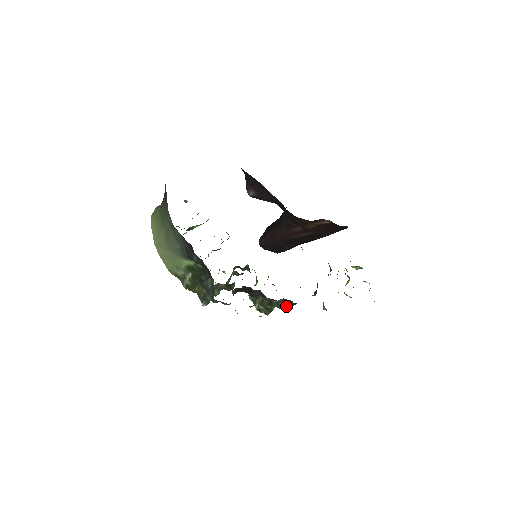
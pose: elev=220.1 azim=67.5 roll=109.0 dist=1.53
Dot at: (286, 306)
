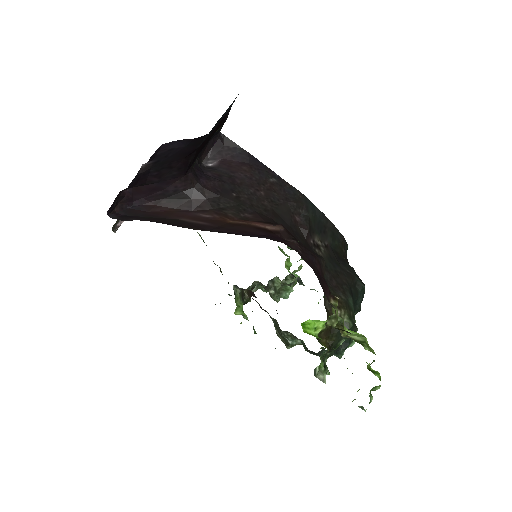
Dot at: occluded
